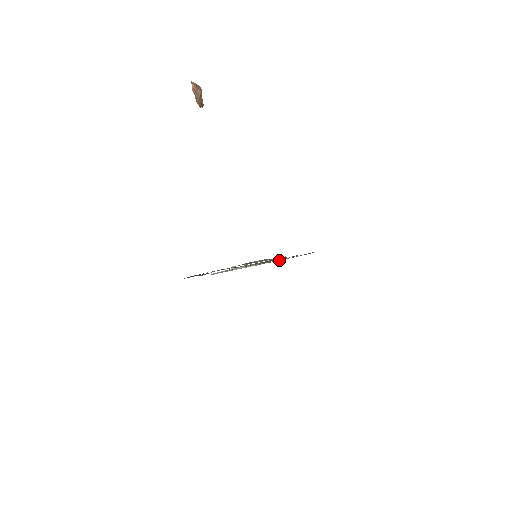
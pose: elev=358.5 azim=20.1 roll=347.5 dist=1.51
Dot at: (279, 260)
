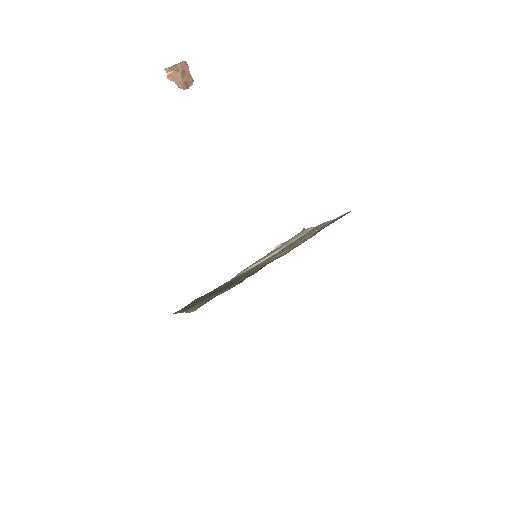
Dot at: (307, 235)
